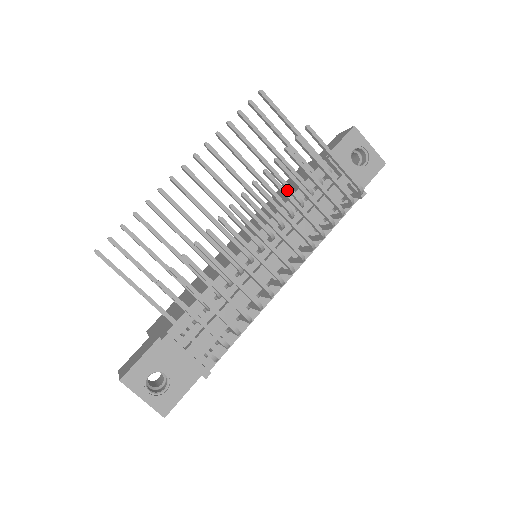
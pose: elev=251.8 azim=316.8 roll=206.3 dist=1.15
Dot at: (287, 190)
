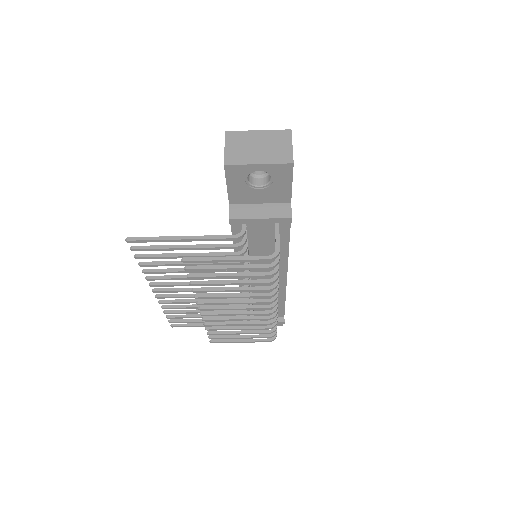
Dot at: (224, 262)
